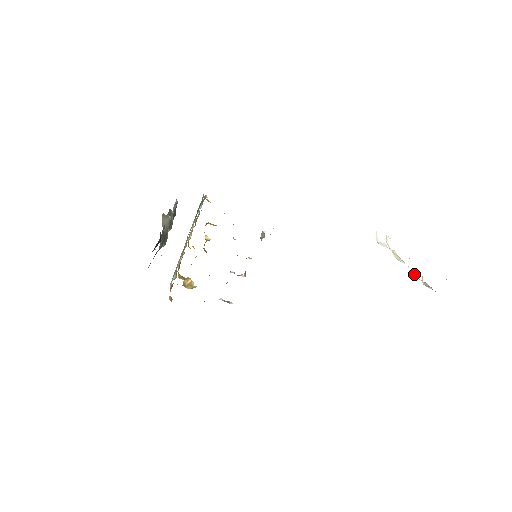
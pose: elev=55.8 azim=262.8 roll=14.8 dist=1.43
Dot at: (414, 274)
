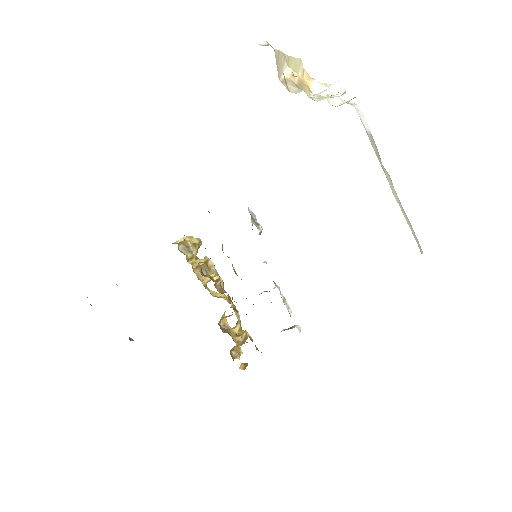
Dot at: (318, 93)
